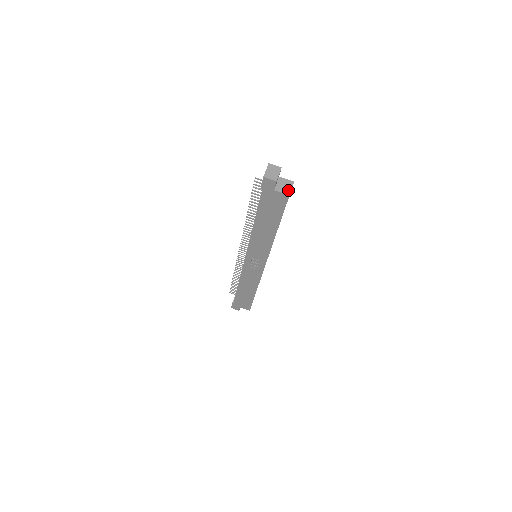
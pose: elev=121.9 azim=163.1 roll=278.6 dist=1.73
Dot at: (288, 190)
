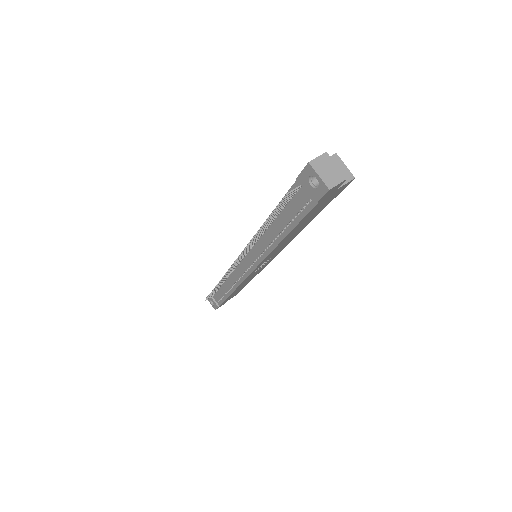
Dot at: (346, 172)
